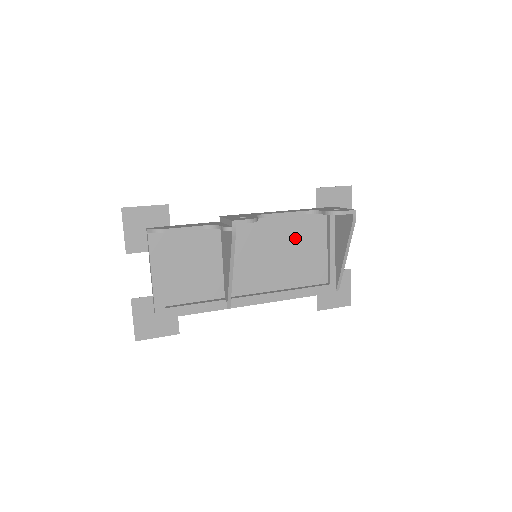
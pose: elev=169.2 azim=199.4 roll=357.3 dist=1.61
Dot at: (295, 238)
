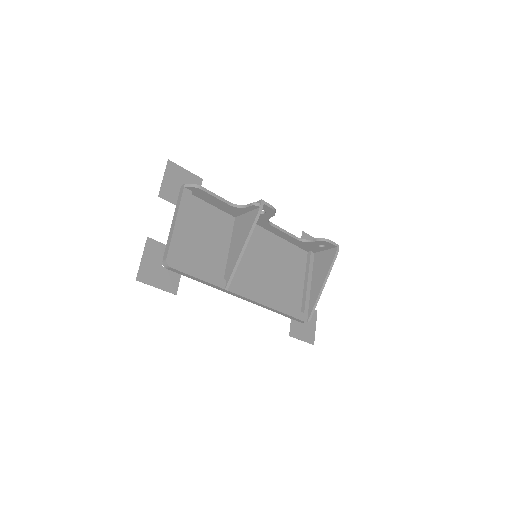
Dot at: (284, 260)
